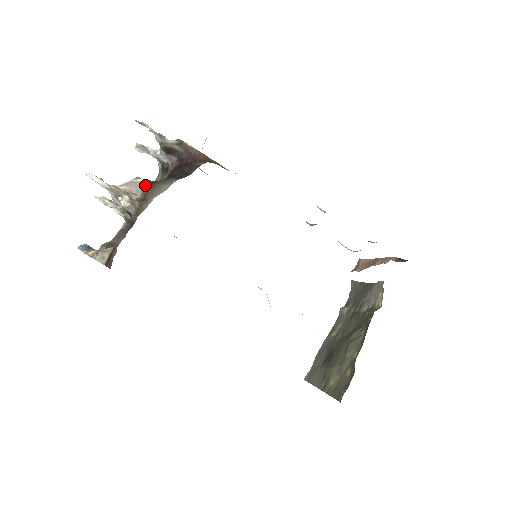
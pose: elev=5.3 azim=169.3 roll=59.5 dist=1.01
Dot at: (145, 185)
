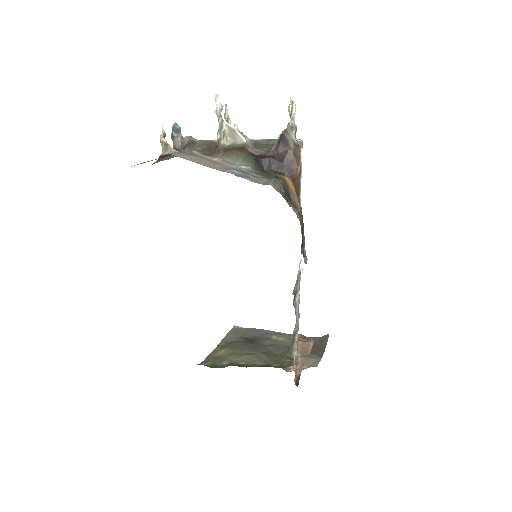
Dot at: (239, 143)
